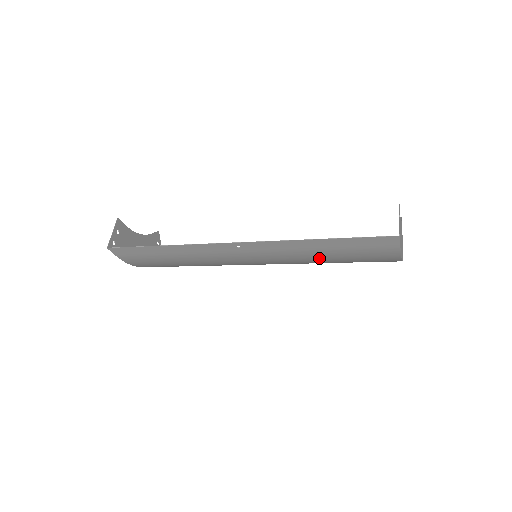
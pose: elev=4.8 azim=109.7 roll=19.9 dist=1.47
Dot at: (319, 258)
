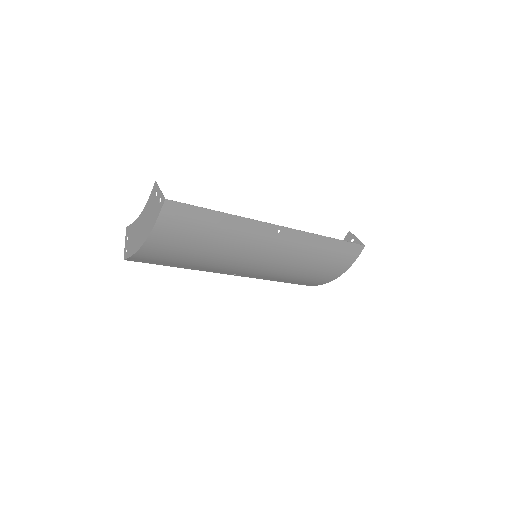
Dot at: (310, 260)
